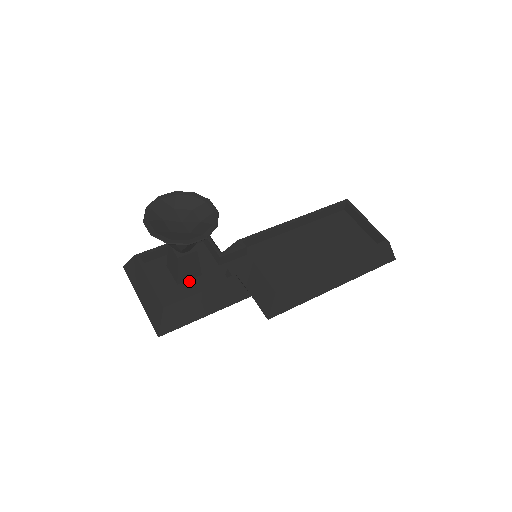
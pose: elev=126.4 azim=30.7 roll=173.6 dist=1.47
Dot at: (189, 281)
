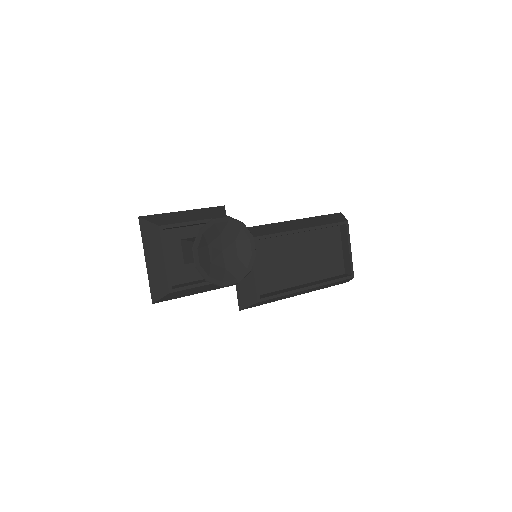
Dot at: occluded
